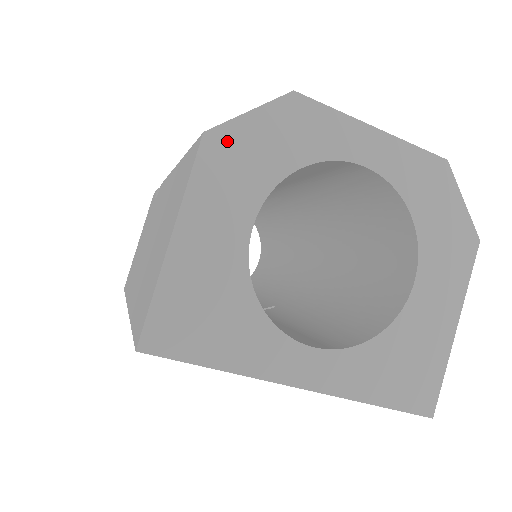
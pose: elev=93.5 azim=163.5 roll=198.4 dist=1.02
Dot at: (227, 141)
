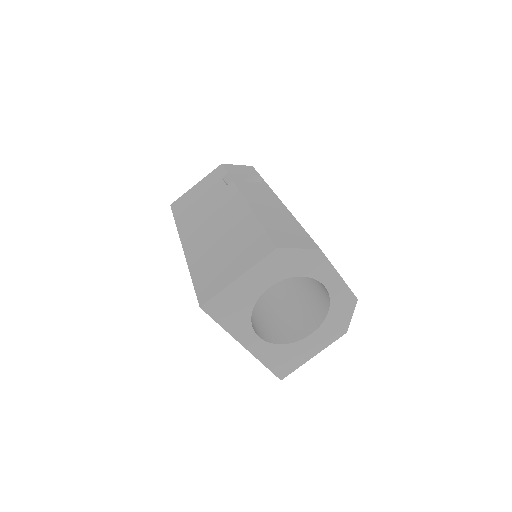
Dot at: (283, 255)
